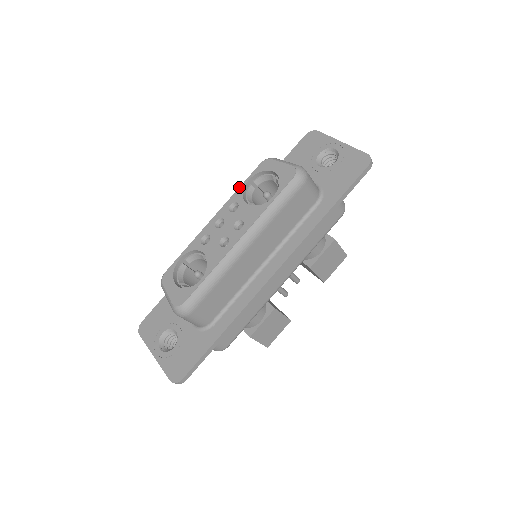
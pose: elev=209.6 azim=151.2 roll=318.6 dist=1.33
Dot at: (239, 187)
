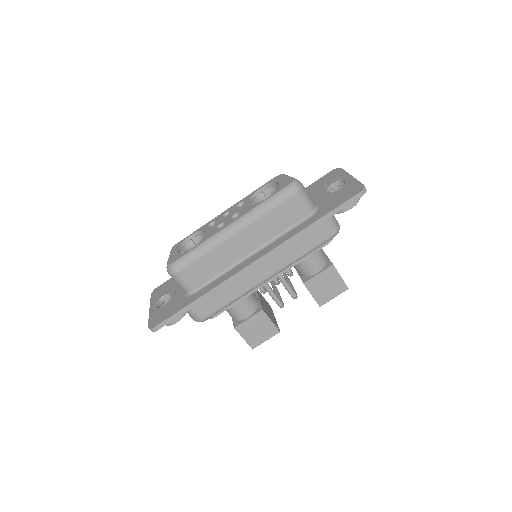
Dot at: (252, 192)
